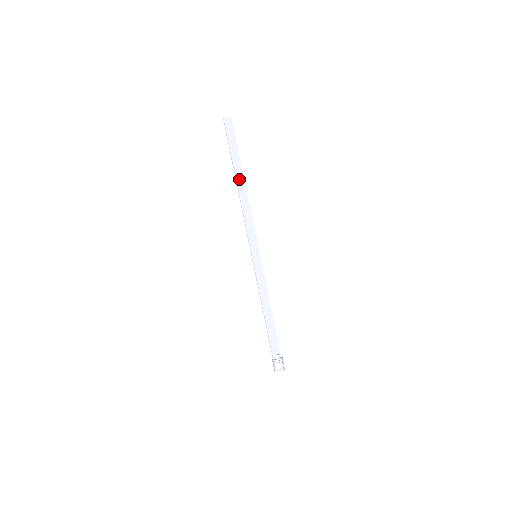
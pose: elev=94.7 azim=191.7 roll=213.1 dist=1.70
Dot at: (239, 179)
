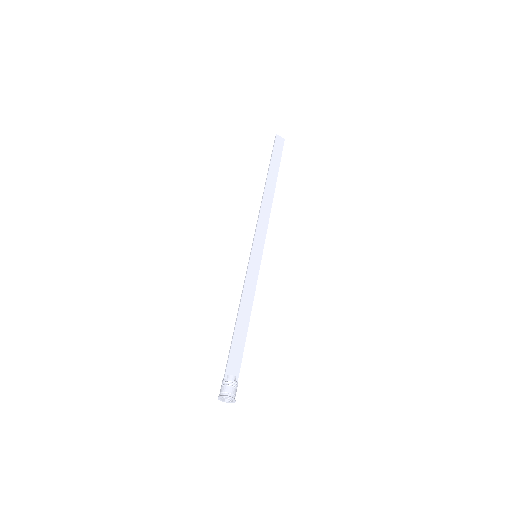
Dot at: (269, 183)
